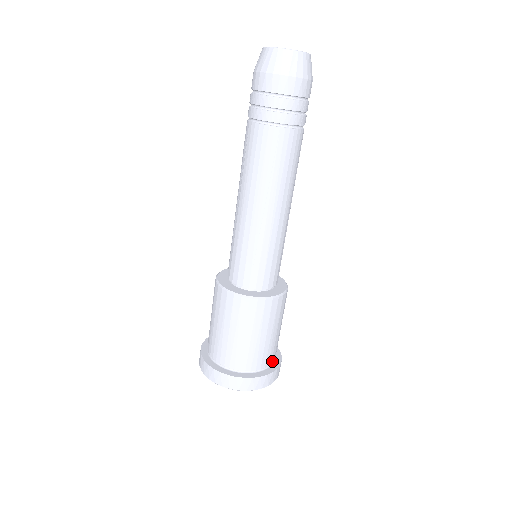
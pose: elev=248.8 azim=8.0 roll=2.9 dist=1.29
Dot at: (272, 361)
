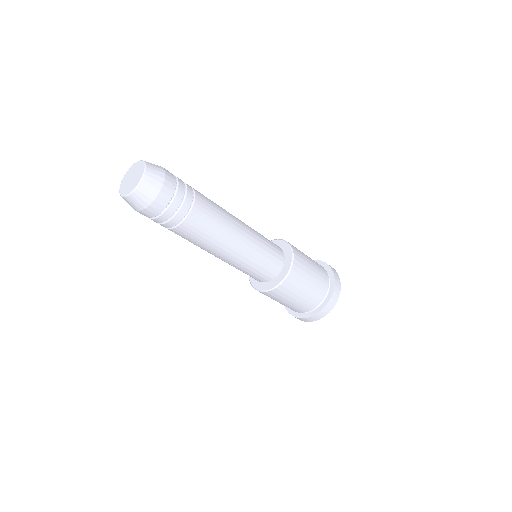
Dot at: (325, 271)
